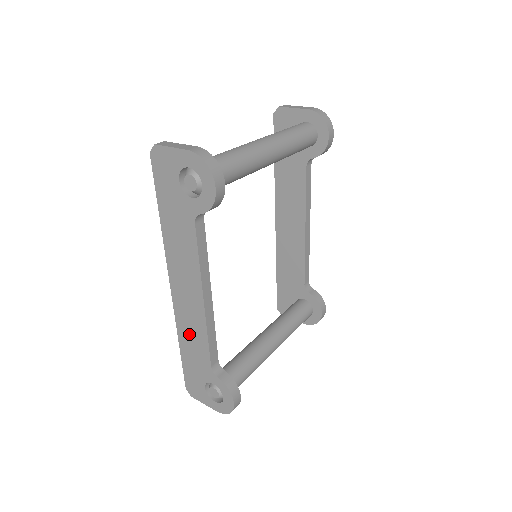
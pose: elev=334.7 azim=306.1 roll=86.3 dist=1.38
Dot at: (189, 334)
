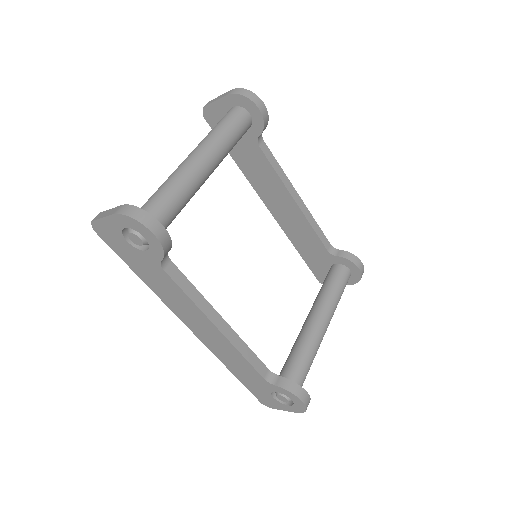
Dot at: (229, 359)
